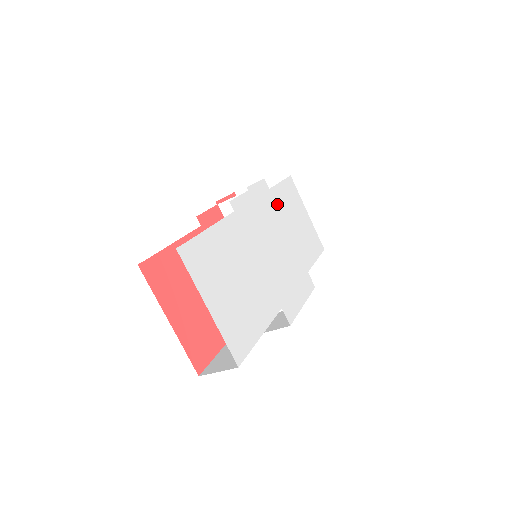
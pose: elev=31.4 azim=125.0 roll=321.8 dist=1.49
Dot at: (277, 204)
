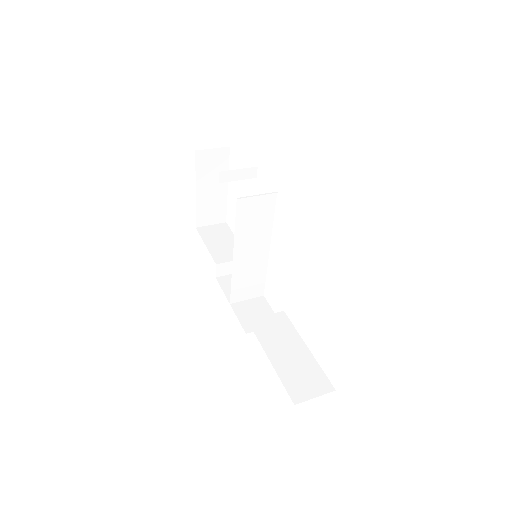
Dot at: occluded
